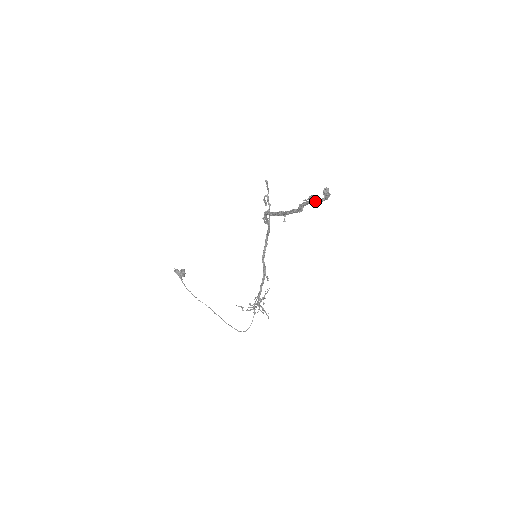
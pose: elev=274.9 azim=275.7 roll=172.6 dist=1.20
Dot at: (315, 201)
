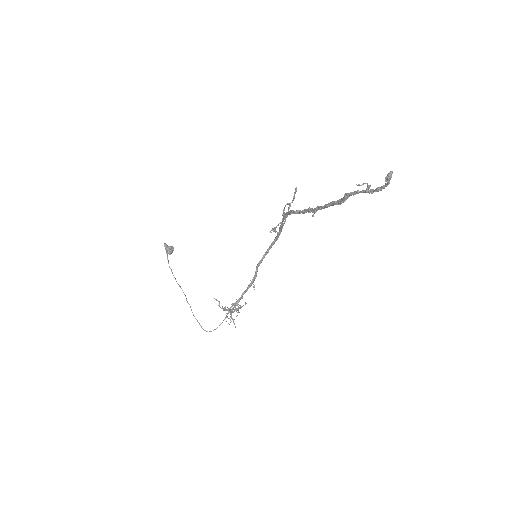
Dot at: (366, 190)
